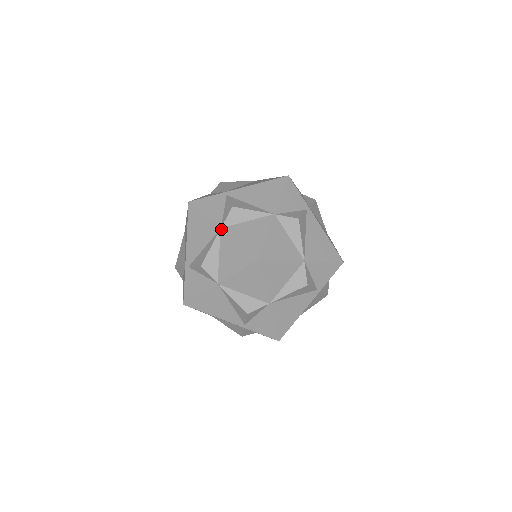
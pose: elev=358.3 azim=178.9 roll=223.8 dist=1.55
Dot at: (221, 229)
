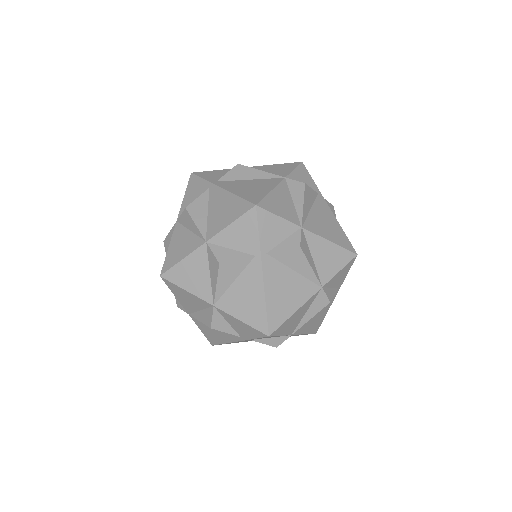
Dot at: occluded
